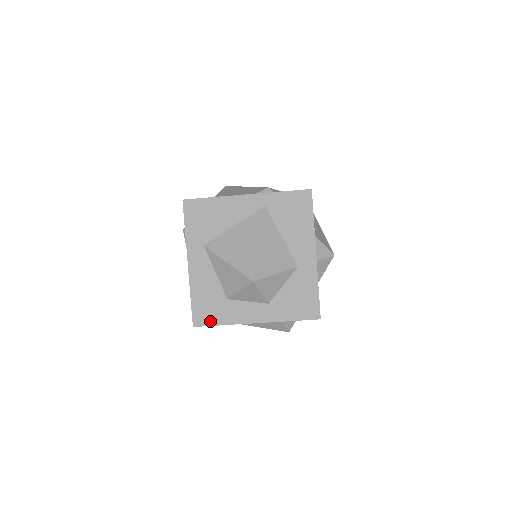
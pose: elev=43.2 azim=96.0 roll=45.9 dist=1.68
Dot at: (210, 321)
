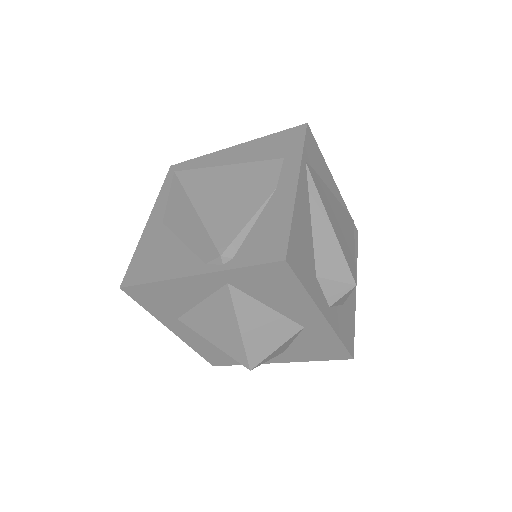
Dot at: (228, 363)
